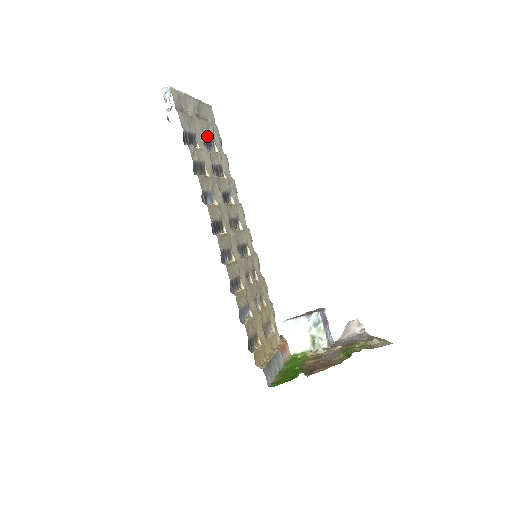
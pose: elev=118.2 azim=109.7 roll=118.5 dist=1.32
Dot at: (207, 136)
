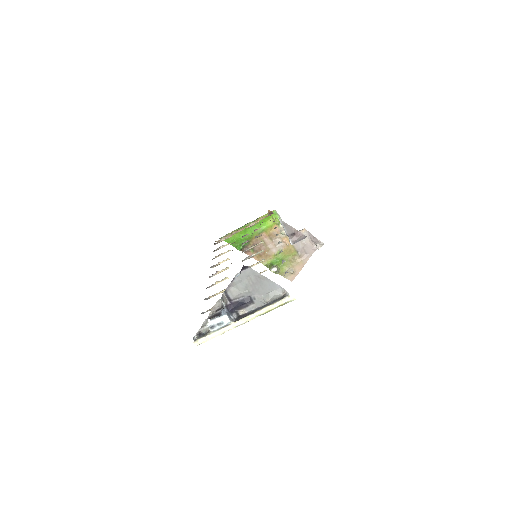
Dot at: occluded
